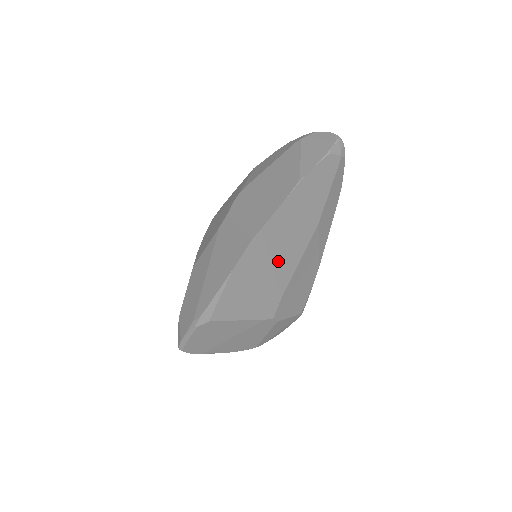
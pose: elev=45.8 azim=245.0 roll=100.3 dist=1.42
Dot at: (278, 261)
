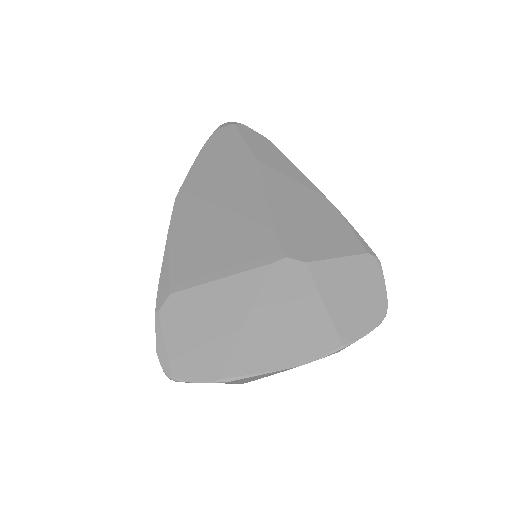
Dot at: (229, 202)
